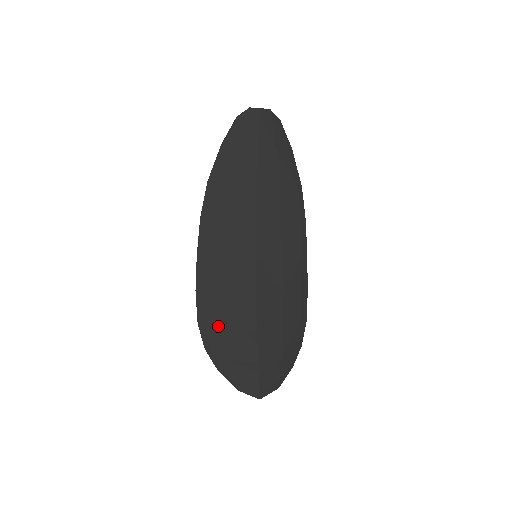
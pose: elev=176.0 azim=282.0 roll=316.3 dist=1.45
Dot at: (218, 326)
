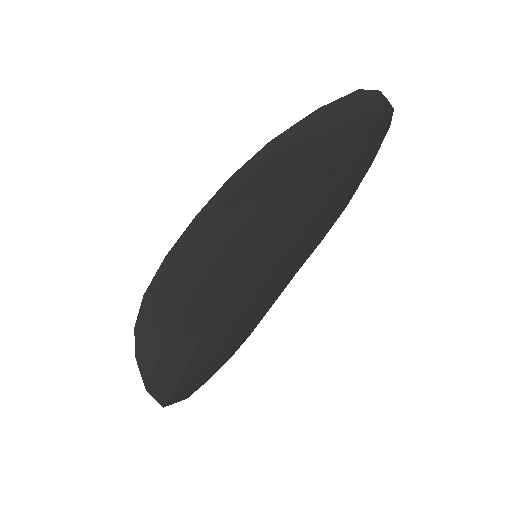
Dot at: (166, 311)
